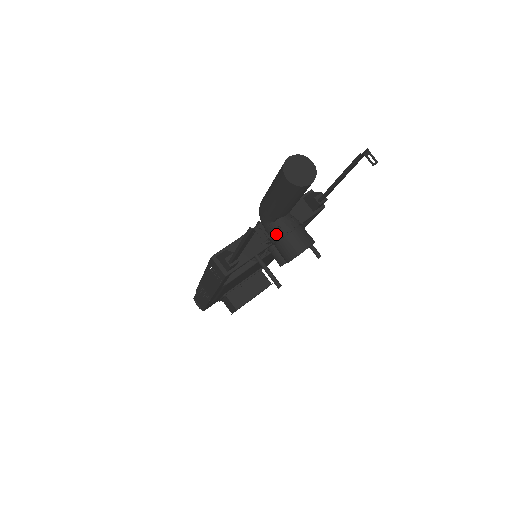
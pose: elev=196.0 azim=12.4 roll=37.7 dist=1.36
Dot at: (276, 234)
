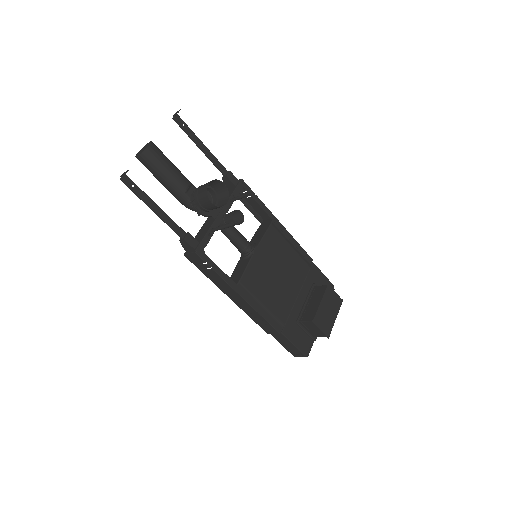
Dot at: (194, 200)
